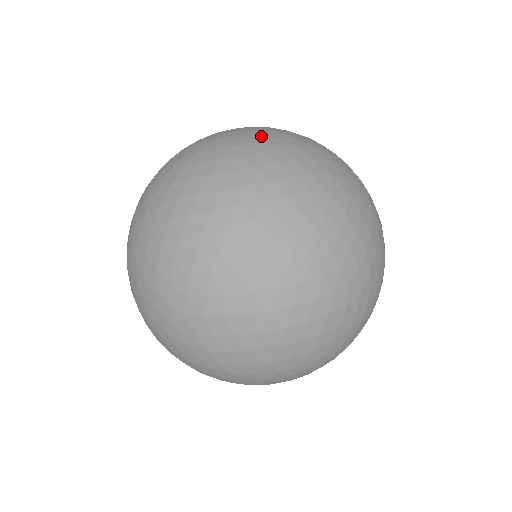
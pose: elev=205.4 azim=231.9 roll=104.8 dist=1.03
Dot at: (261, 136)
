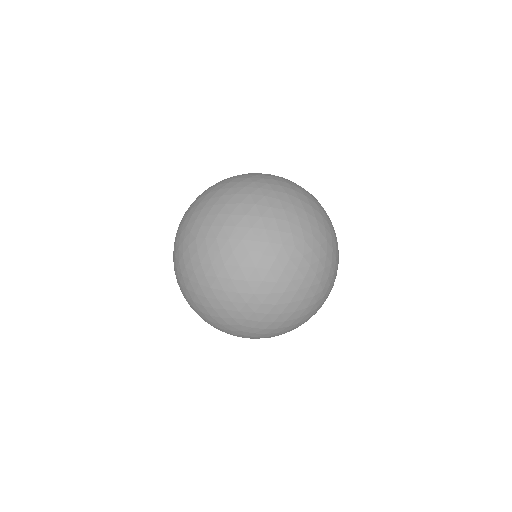
Dot at: occluded
